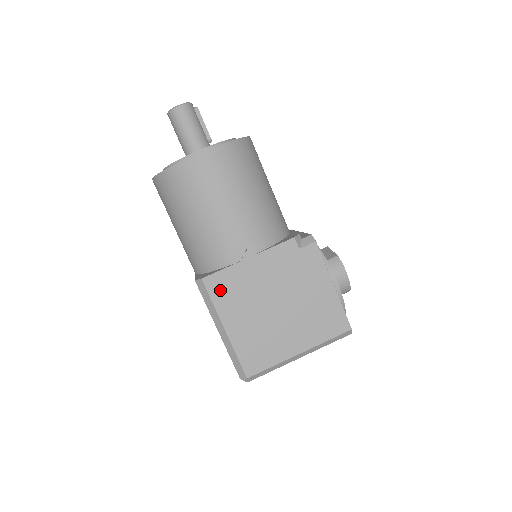
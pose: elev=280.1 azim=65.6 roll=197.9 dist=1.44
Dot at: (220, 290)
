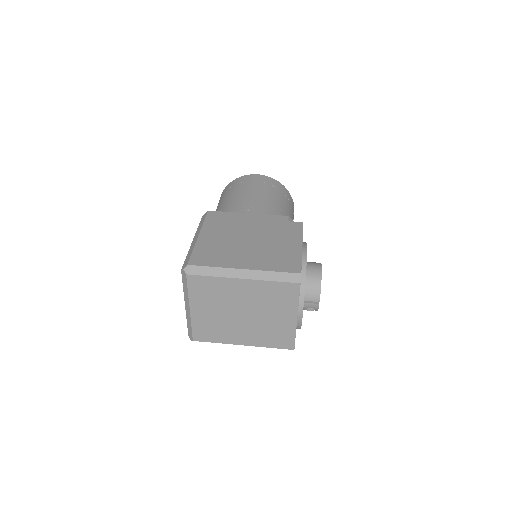
Dot at: (215, 219)
